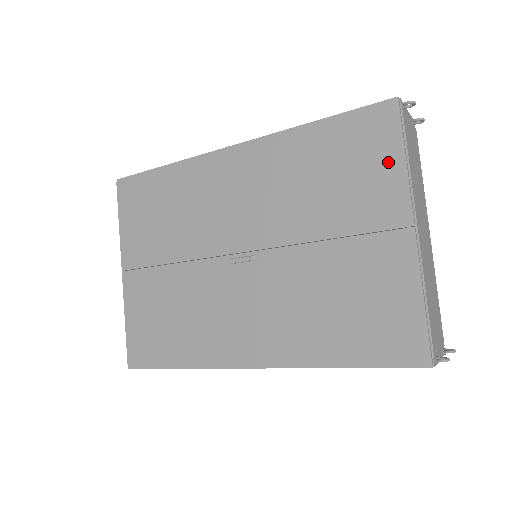
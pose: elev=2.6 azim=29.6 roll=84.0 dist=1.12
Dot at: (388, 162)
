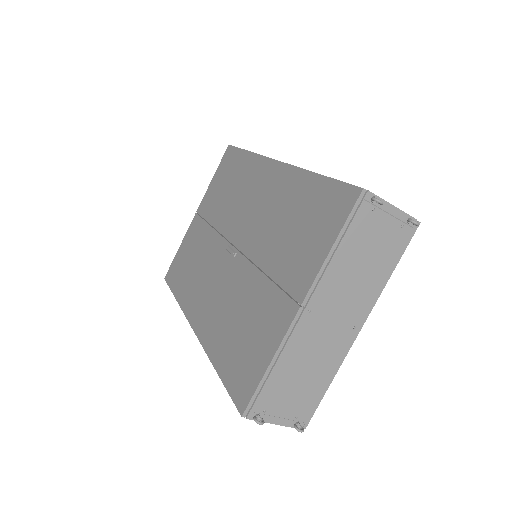
Dot at: (323, 241)
